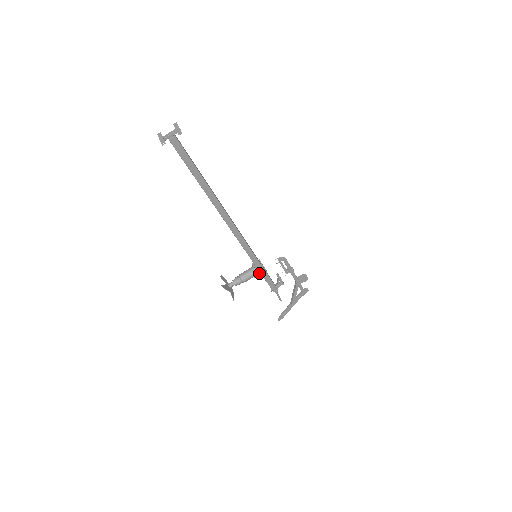
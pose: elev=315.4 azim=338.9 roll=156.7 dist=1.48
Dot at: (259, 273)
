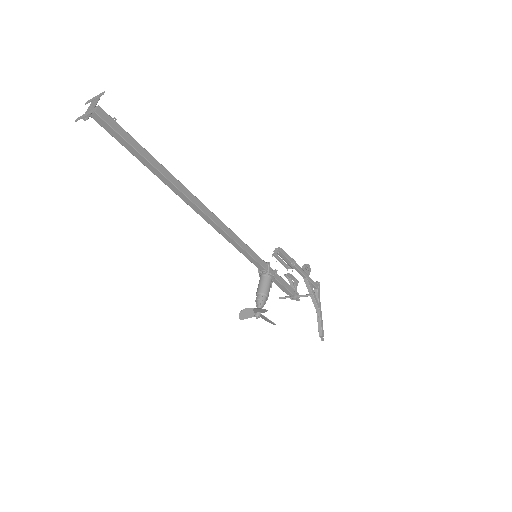
Dot at: (272, 275)
